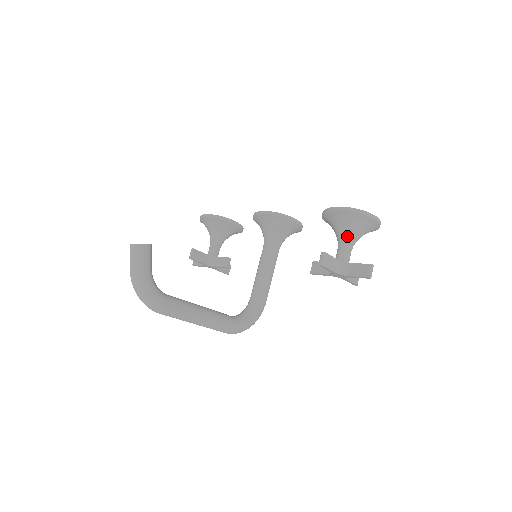
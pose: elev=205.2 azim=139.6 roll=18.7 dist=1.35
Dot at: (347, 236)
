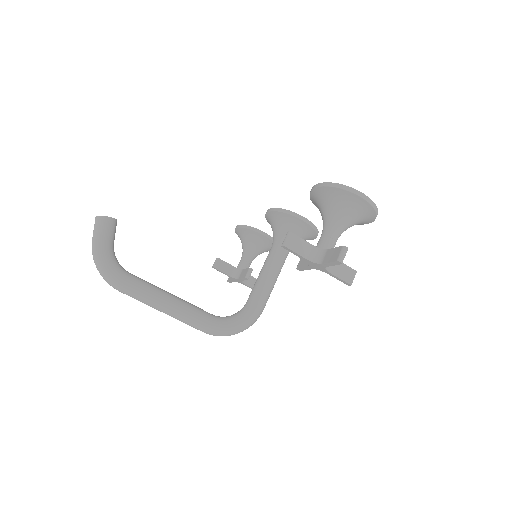
Dot at: (329, 219)
